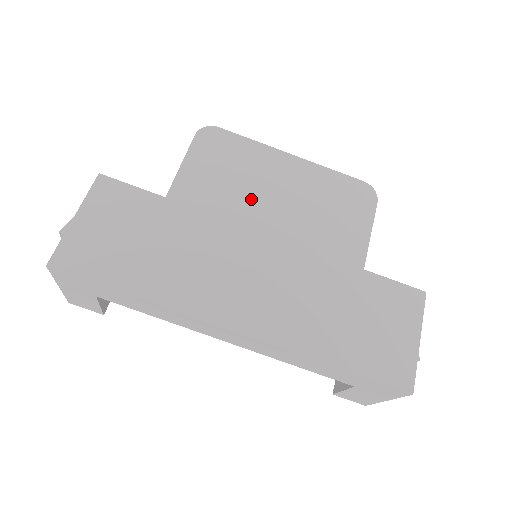
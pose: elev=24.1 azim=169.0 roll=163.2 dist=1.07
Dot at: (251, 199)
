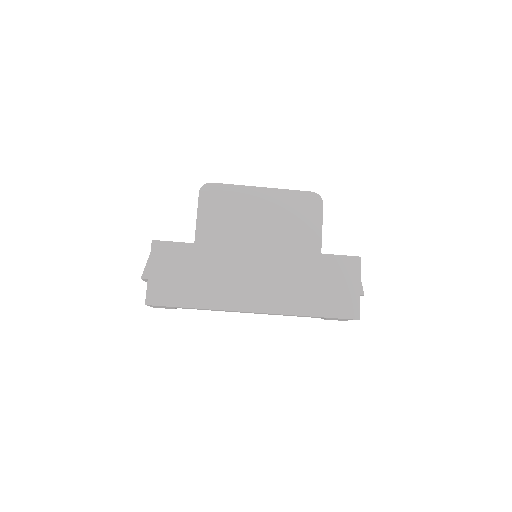
Dot at: (244, 228)
